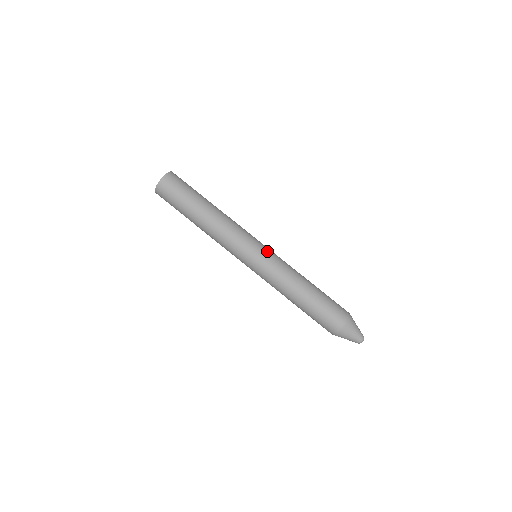
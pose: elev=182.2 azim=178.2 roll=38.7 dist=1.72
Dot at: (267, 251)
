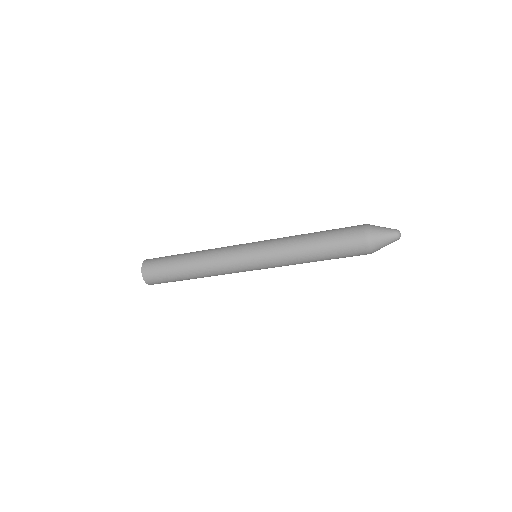
Dot at: (258, 244)
